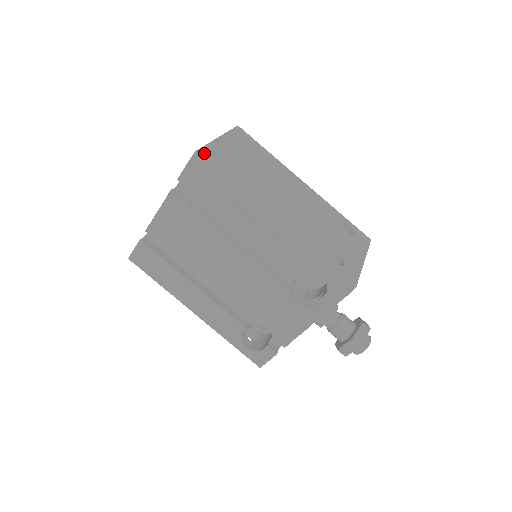
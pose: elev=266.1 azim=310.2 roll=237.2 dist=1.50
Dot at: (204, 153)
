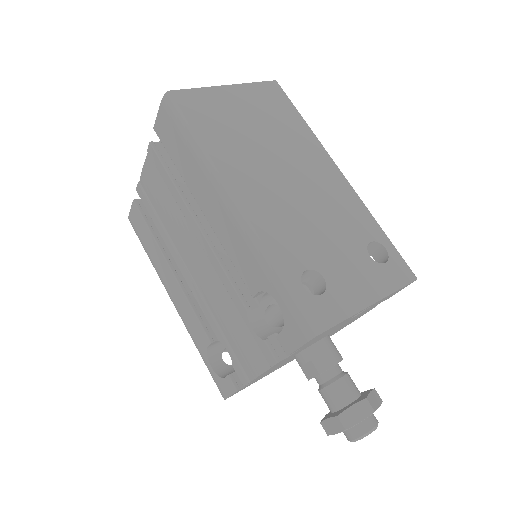
Dot at: (179, 96)
